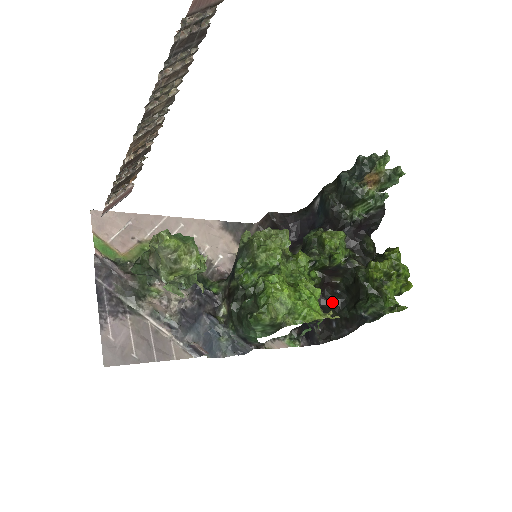
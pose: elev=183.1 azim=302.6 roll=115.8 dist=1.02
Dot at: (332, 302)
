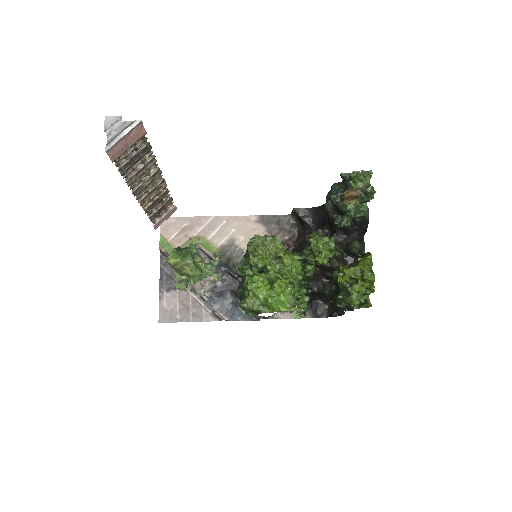
Dot at: (325, 290)
